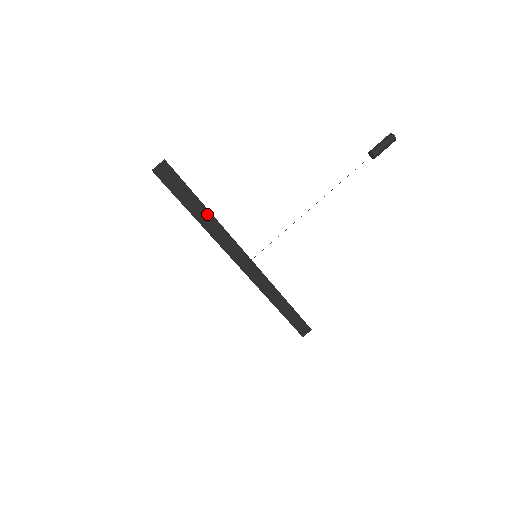
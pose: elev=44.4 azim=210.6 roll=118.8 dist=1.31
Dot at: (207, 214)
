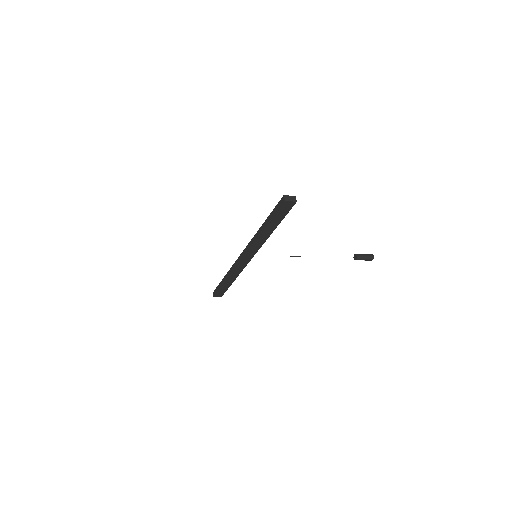
Dot at: (272, 230)
